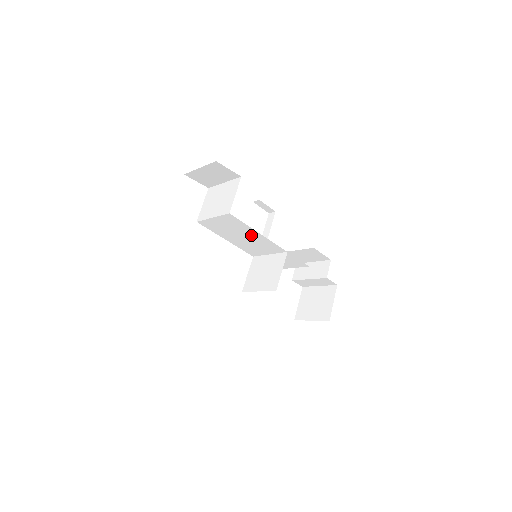
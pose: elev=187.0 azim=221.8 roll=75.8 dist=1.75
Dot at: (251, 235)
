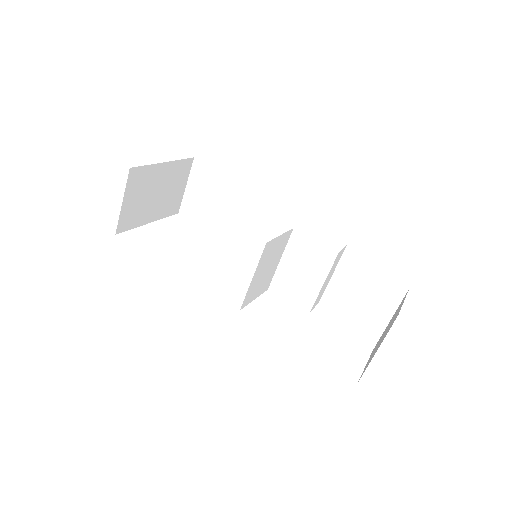
Dot at: (239, 218)
